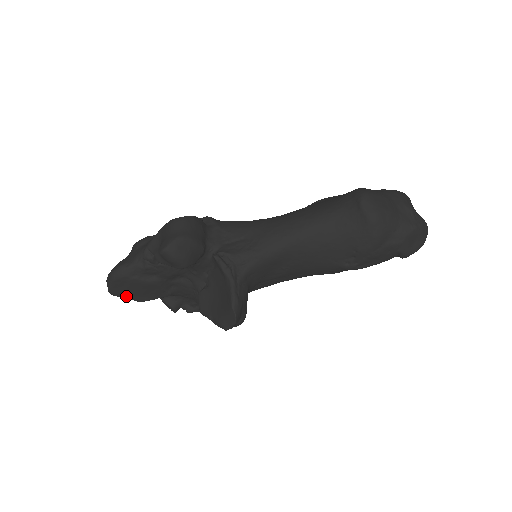
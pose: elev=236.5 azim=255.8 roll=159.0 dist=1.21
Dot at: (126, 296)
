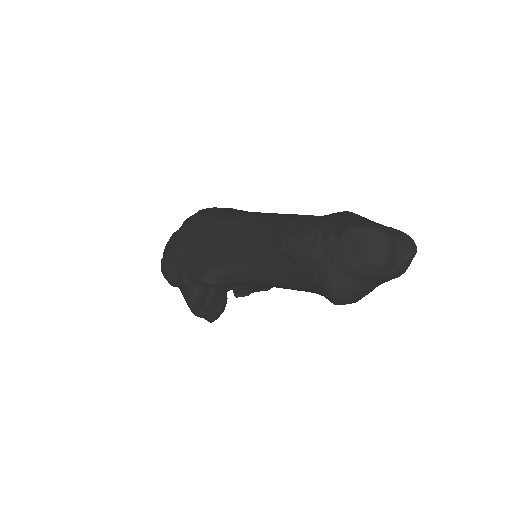
Dot at: occluded
